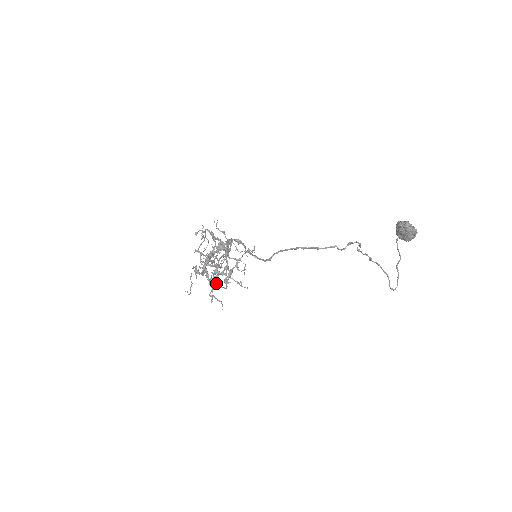
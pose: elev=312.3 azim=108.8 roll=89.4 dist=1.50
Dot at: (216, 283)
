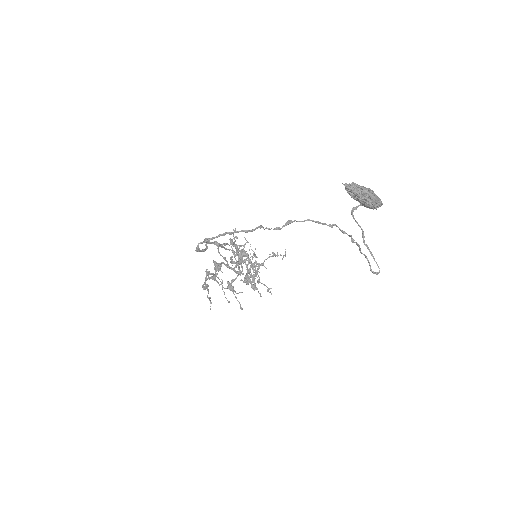
Dot at: (204, 284)
